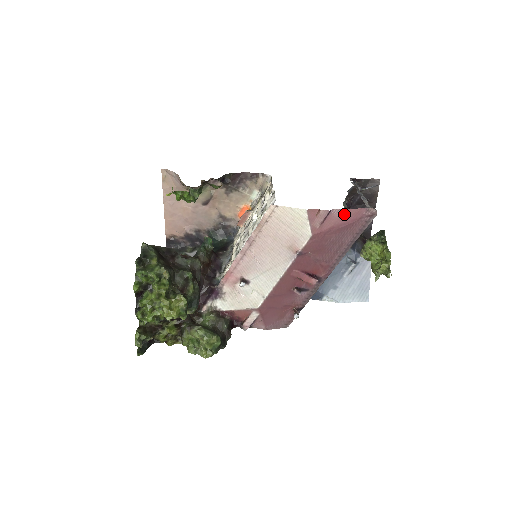
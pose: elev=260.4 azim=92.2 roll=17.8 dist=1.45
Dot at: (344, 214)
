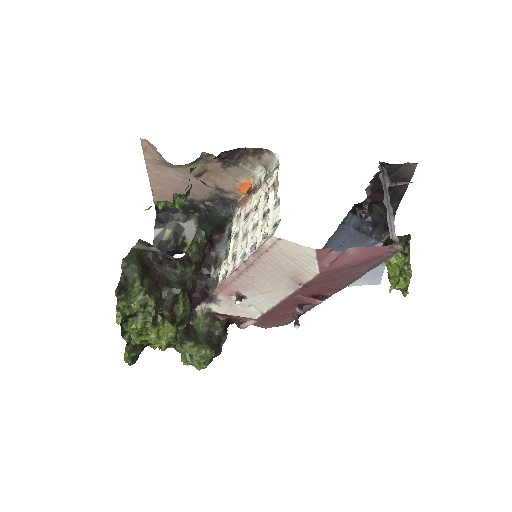
Dot at: (361, 252)
